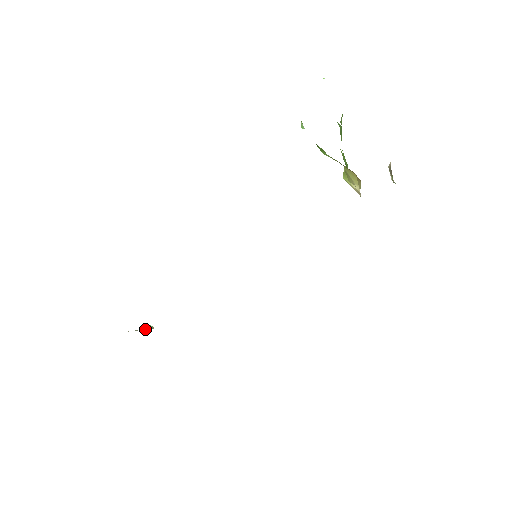
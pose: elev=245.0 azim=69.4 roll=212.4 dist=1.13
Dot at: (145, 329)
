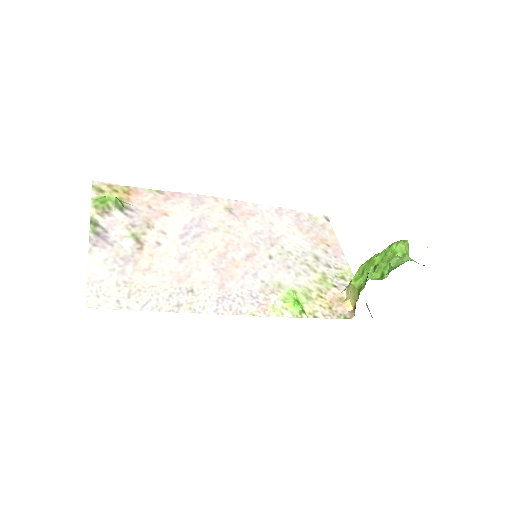
Dot at: (115, 209)
